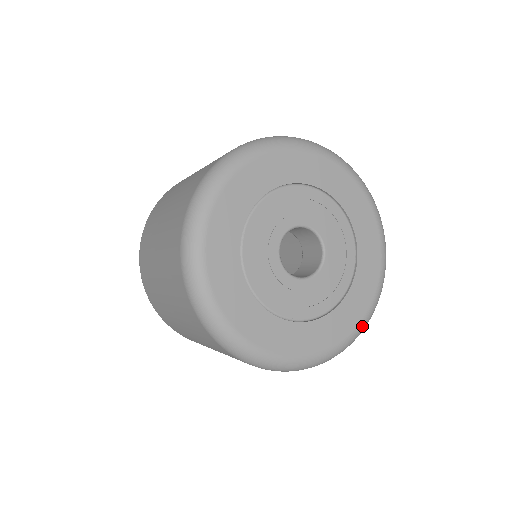
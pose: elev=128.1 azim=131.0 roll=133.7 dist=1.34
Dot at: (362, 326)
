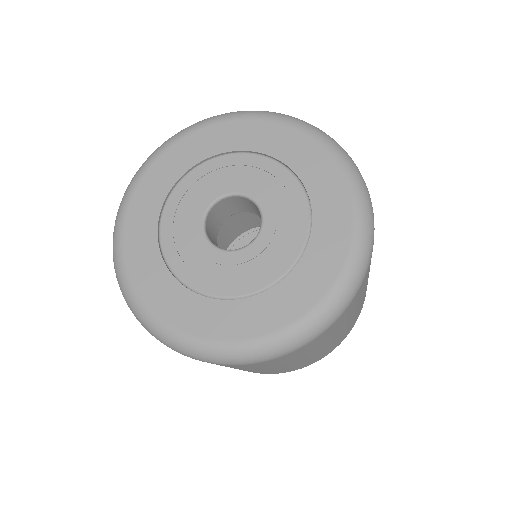
Dot at: (343, 282)
